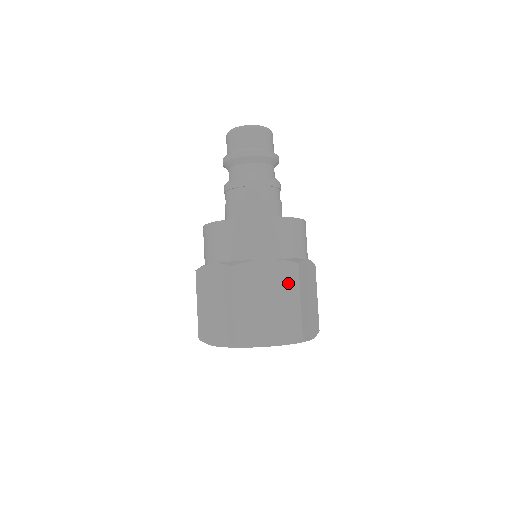
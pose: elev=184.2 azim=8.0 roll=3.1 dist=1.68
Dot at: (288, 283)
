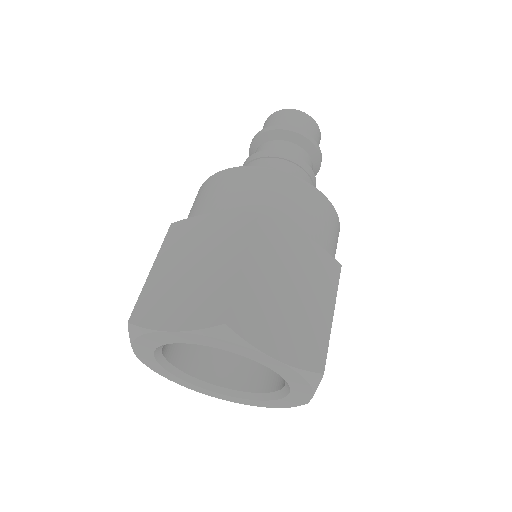
Dot at: (324, 282)
